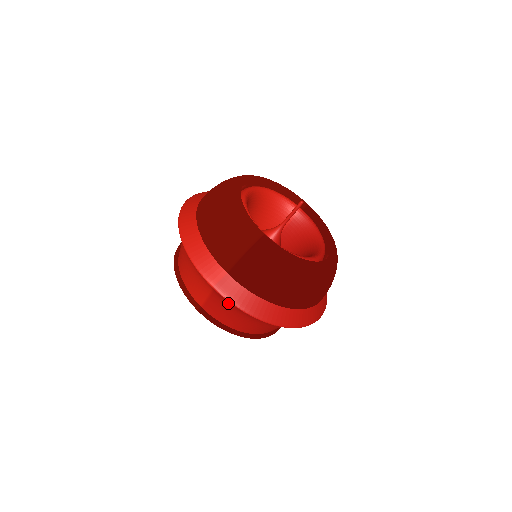
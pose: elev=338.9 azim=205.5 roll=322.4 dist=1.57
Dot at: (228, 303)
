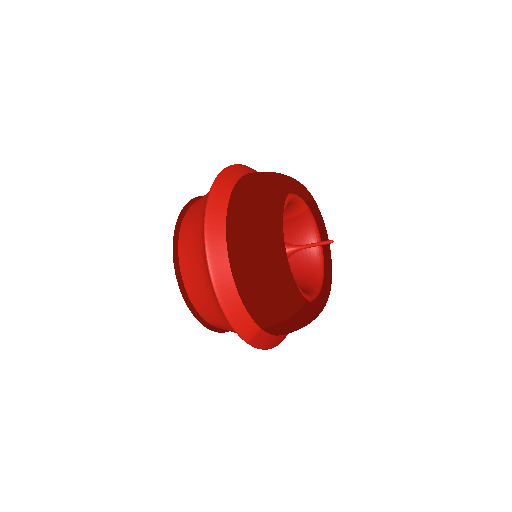
Dot at: occluded
